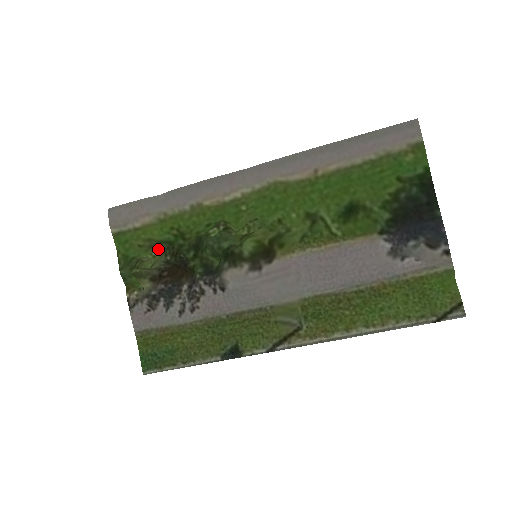
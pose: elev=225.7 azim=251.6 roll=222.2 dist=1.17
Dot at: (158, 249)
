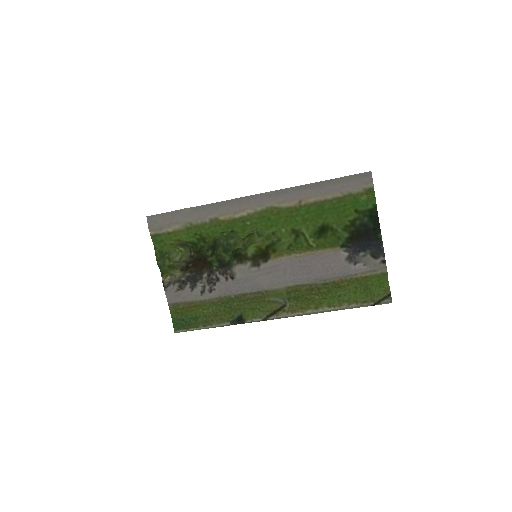
Dot at: (184, 246)
